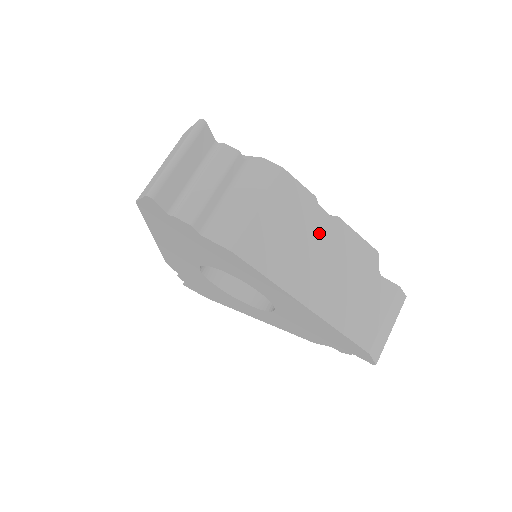
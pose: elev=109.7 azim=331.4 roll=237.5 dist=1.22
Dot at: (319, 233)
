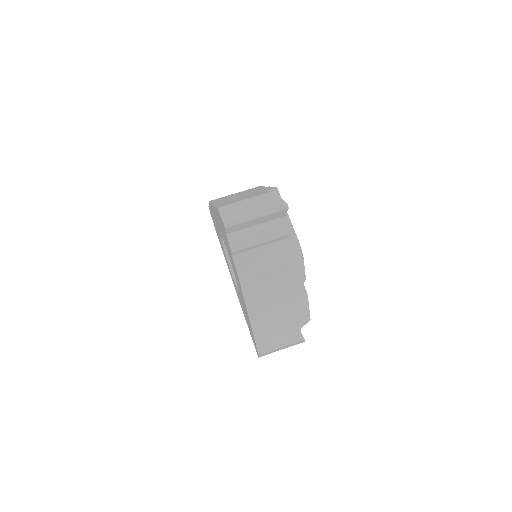
Dot at: (290, 295)
